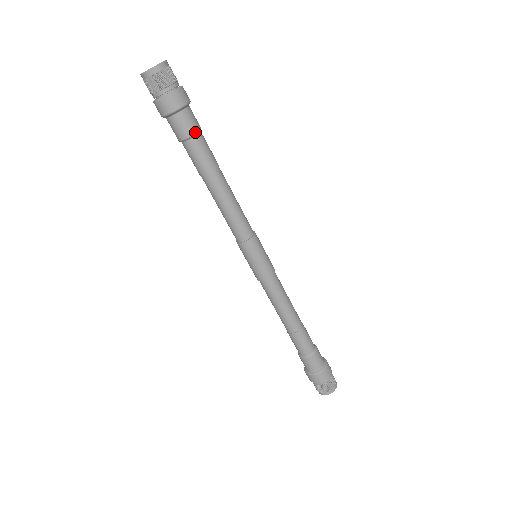
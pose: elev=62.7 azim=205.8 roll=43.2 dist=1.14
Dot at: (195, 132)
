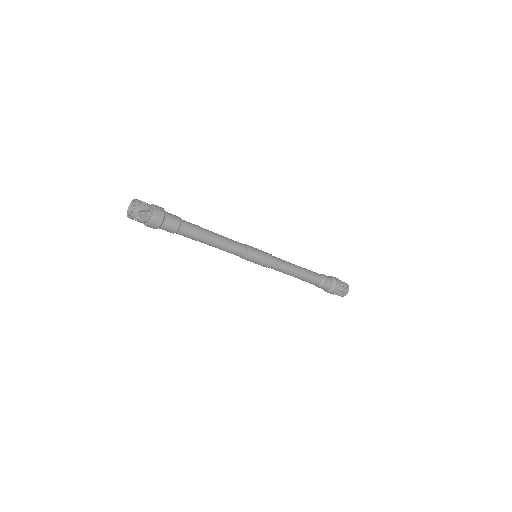
Dot at: (176, 231)
